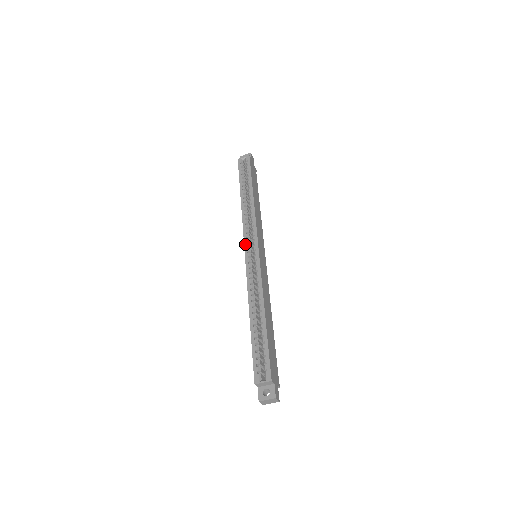
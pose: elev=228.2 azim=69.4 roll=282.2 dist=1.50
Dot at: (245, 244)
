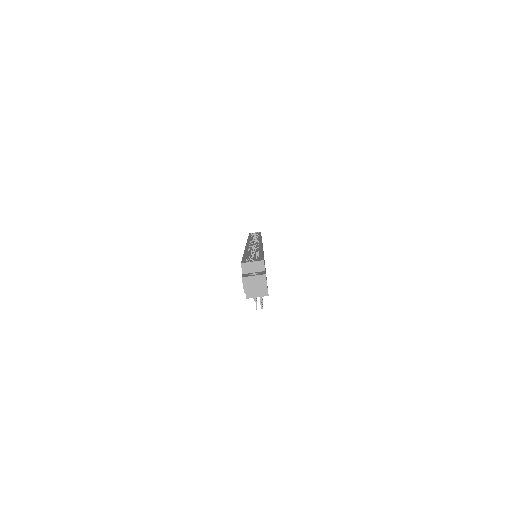
Dot at: (248, 242)
